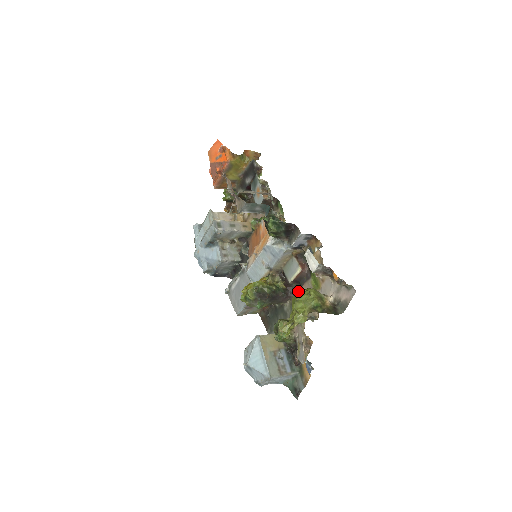
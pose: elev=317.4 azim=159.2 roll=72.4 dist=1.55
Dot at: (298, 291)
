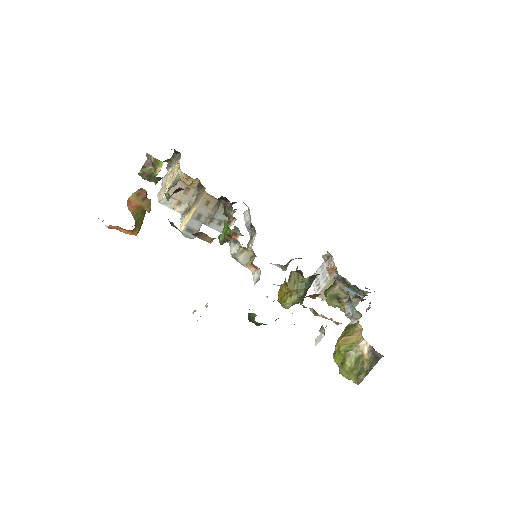
Dot at: occluded
